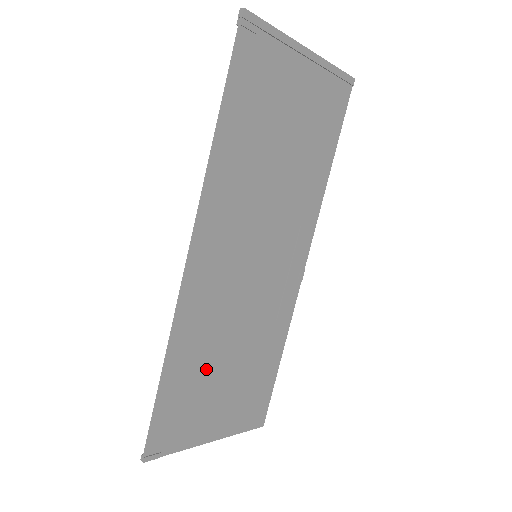
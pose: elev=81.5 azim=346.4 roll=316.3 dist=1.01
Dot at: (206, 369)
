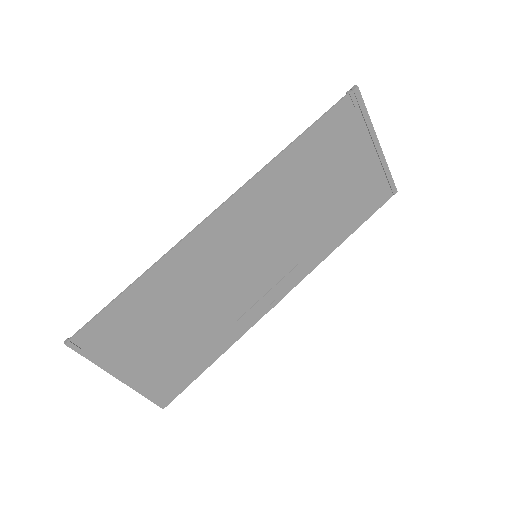
Dot at: (163, 311)
